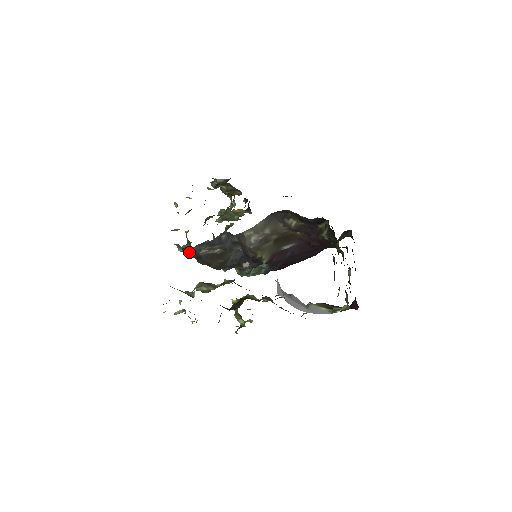
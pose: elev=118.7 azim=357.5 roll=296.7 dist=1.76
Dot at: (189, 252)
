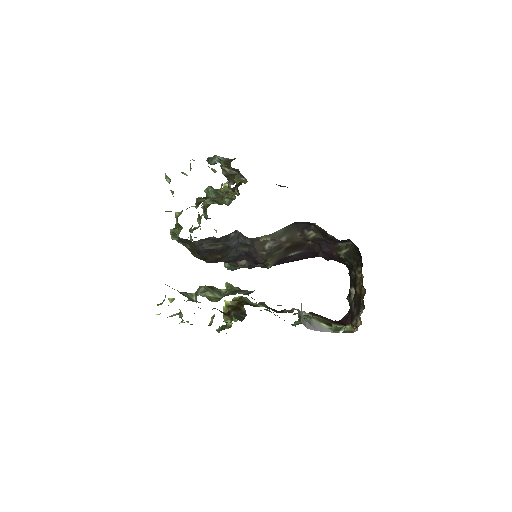
Dot at: occluded
